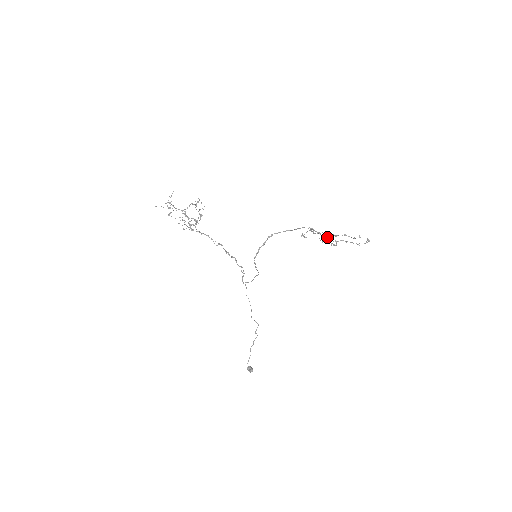
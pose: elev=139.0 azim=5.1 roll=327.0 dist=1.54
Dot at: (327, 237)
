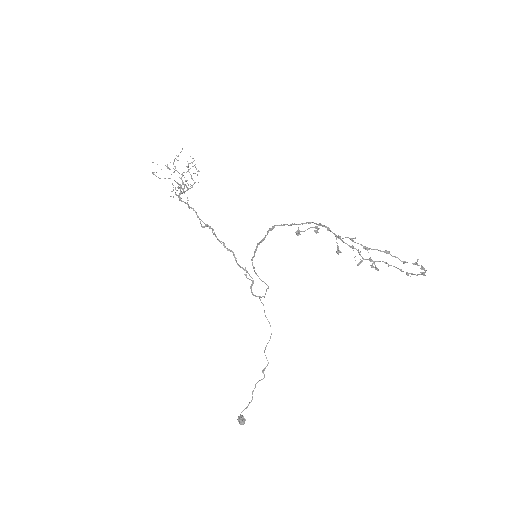
Dot at: occluded
